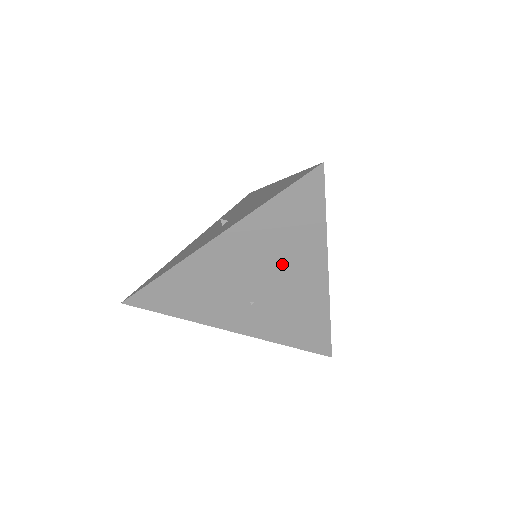
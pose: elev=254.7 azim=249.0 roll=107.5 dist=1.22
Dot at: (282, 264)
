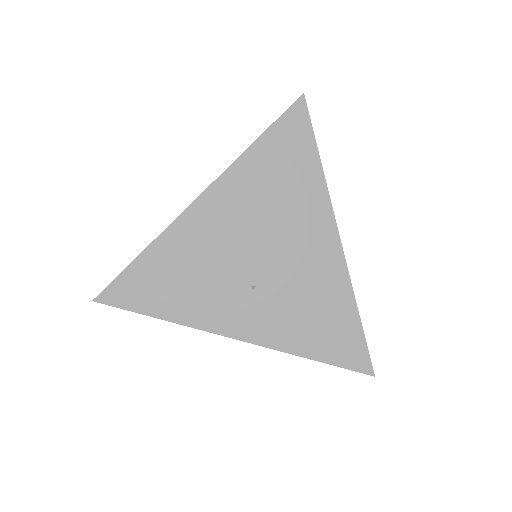
Dot at: (281, 225)
